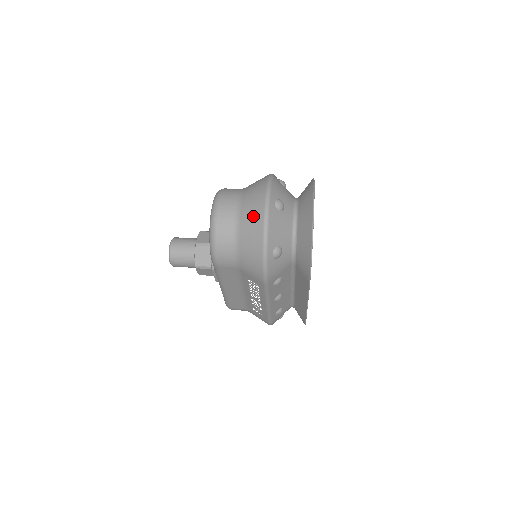
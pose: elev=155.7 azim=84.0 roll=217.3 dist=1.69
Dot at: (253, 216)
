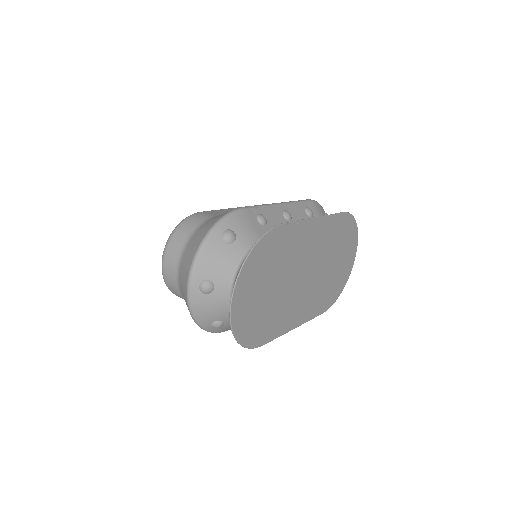
Dot at: (183, 294)
